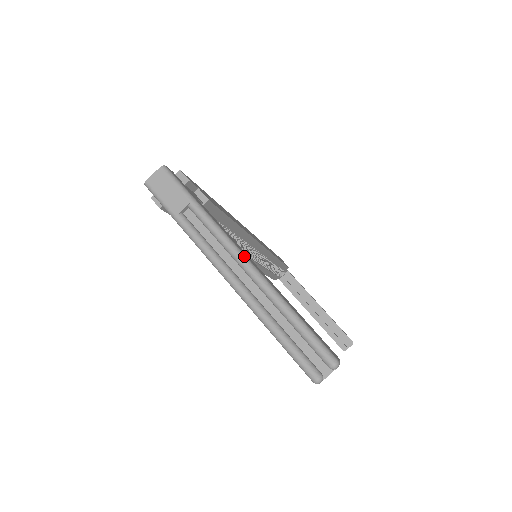
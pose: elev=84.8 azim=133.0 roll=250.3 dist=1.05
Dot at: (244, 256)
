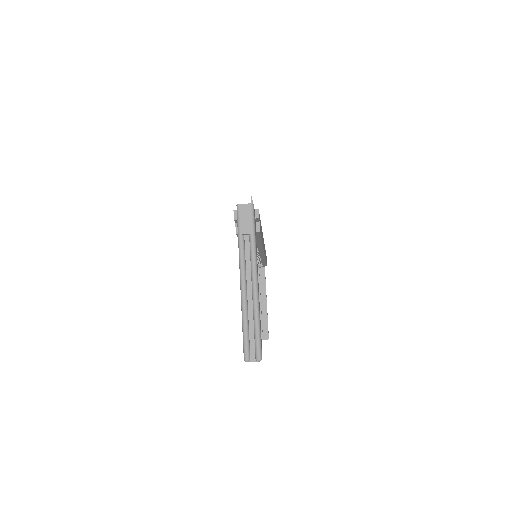
Dot at: (257, 280)
